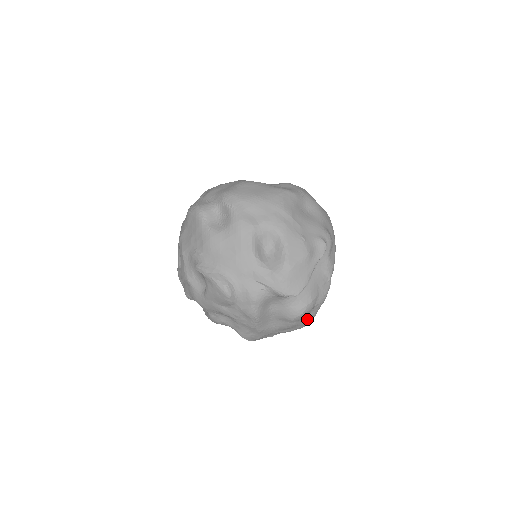
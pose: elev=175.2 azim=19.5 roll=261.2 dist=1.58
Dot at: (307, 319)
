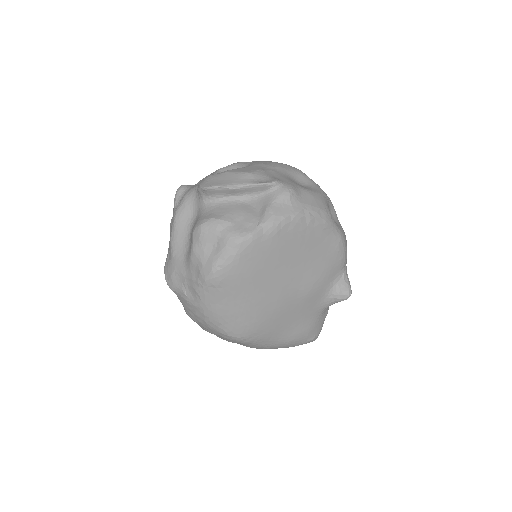
Dot at: (210, 258)
